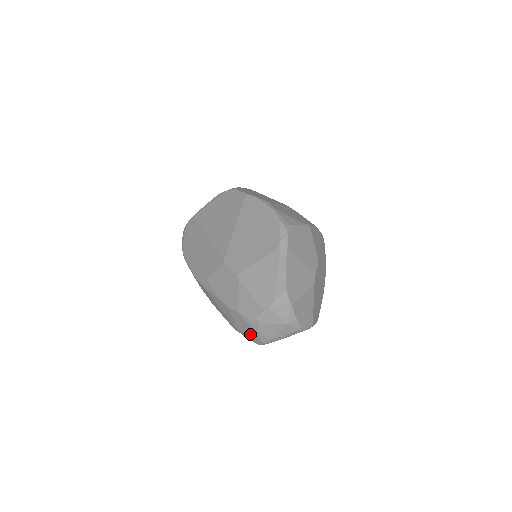
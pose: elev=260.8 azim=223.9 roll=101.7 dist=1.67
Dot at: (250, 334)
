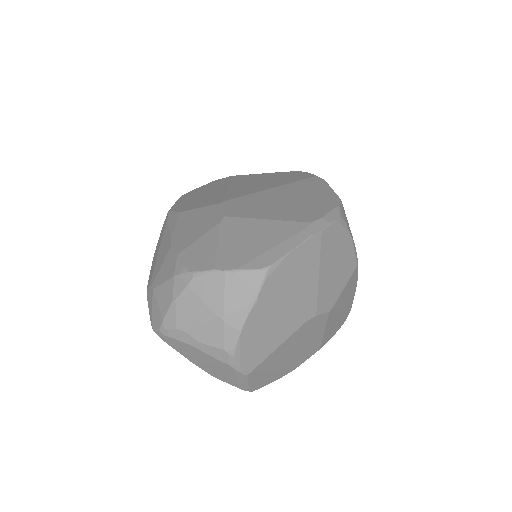
Dot at: (160, 299)
